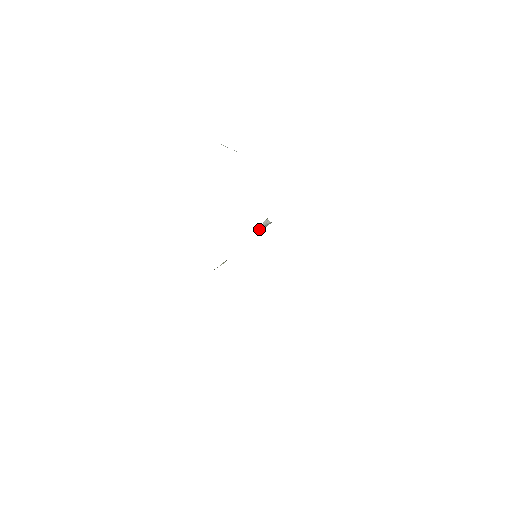
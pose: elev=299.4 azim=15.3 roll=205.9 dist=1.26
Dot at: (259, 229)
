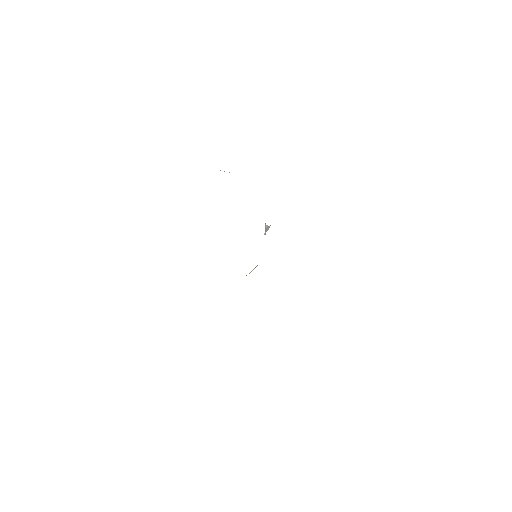
Dot at: (264, 234)
